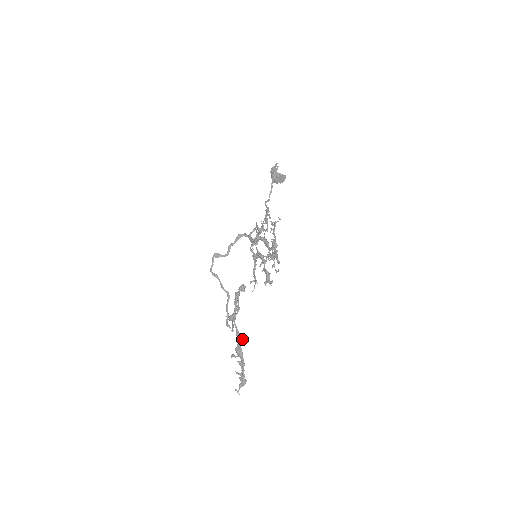
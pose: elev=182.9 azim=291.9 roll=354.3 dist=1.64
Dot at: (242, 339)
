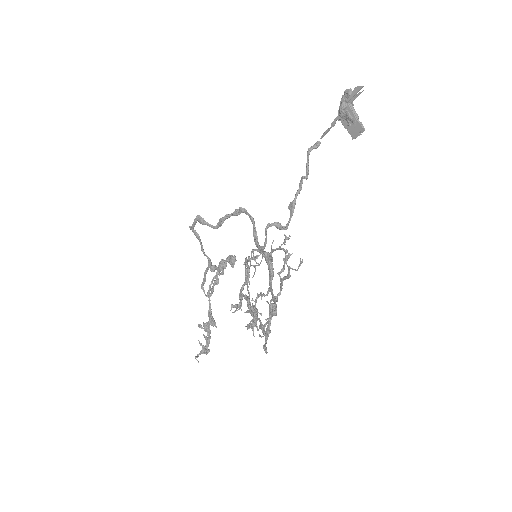
Dot at: (212, 325)
